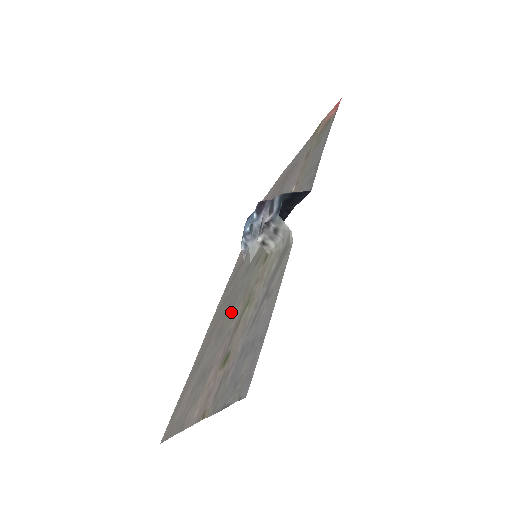
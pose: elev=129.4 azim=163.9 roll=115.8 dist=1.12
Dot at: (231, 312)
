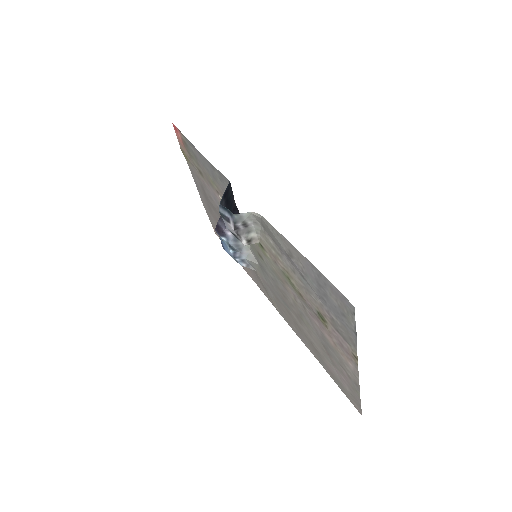
Dot at: (289, 299)
